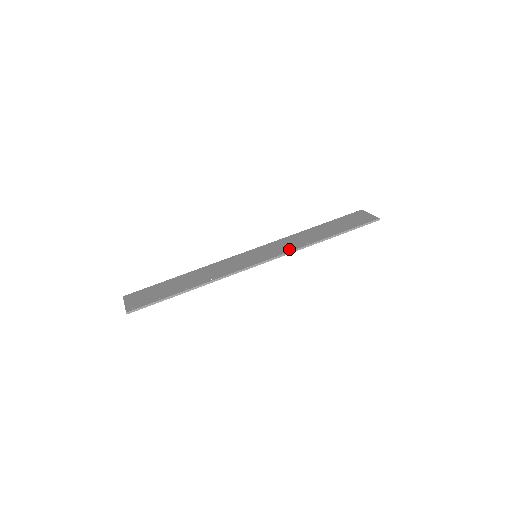
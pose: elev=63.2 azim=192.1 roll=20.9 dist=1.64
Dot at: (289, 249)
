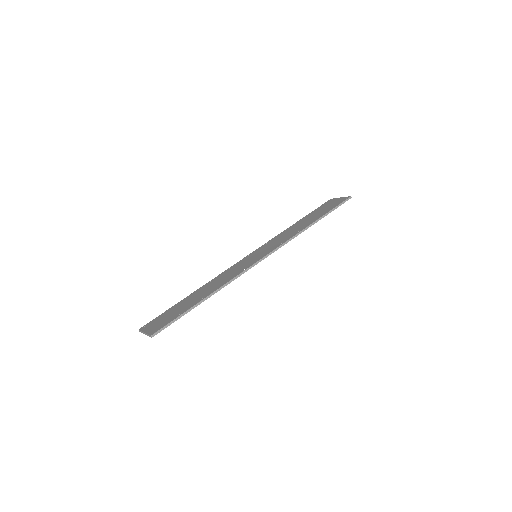
Dot at: (284, 240)
